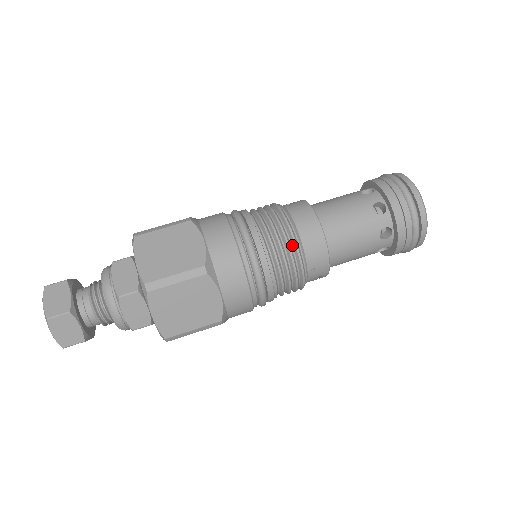
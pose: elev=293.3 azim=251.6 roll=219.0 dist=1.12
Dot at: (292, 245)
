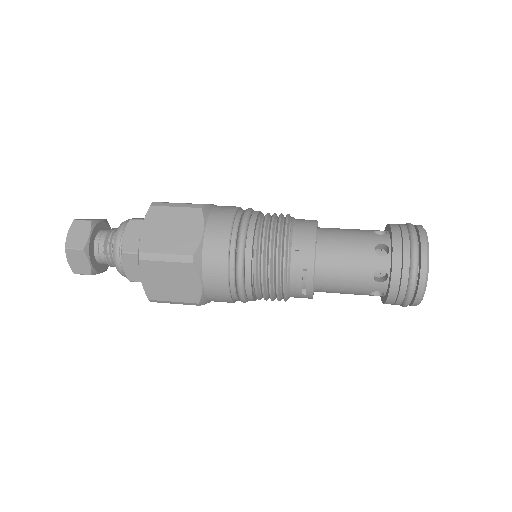
Dot at: (284, 224)
